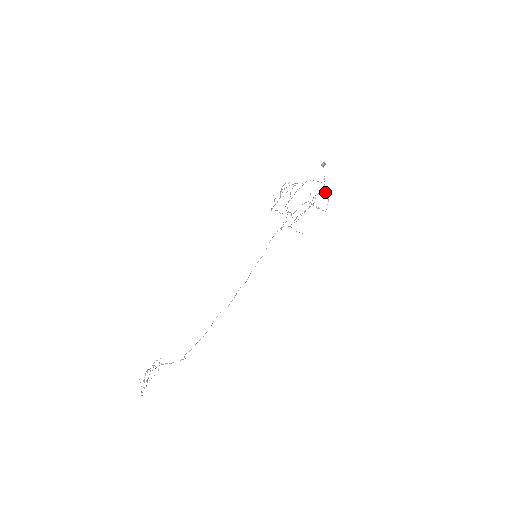
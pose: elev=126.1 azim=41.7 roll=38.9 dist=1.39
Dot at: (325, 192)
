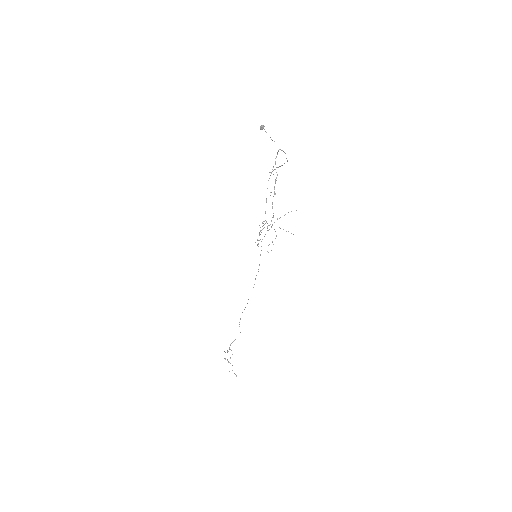
Dot at: (278, 150)
